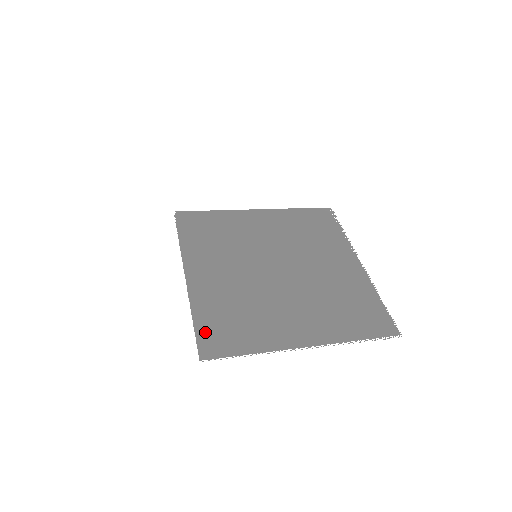
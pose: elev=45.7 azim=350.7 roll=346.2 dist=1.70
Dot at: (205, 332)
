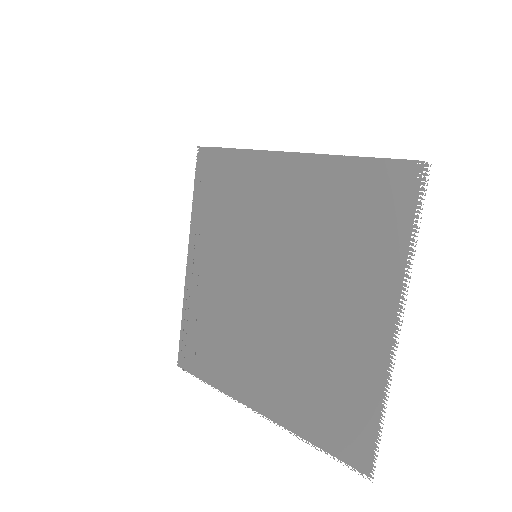
Dot at: (185, 341)
